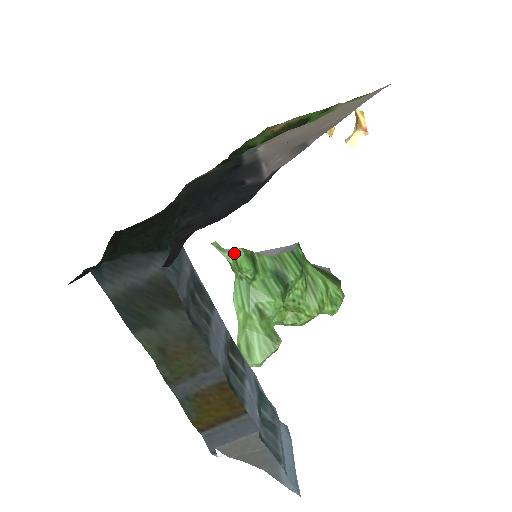
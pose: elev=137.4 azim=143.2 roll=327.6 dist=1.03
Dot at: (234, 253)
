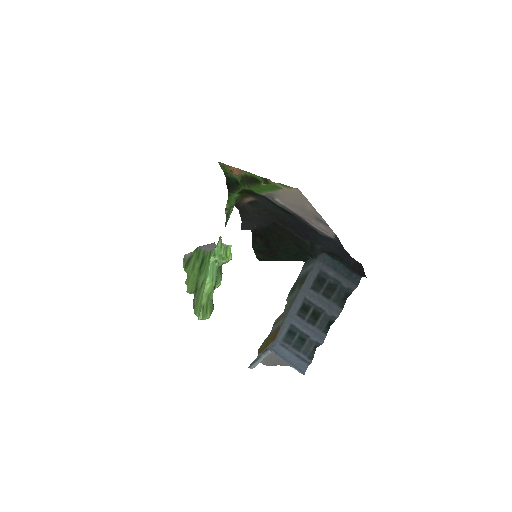
Dot at: (226, 247)
